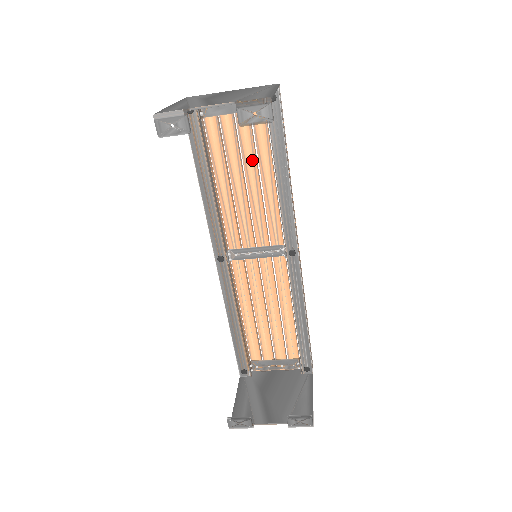
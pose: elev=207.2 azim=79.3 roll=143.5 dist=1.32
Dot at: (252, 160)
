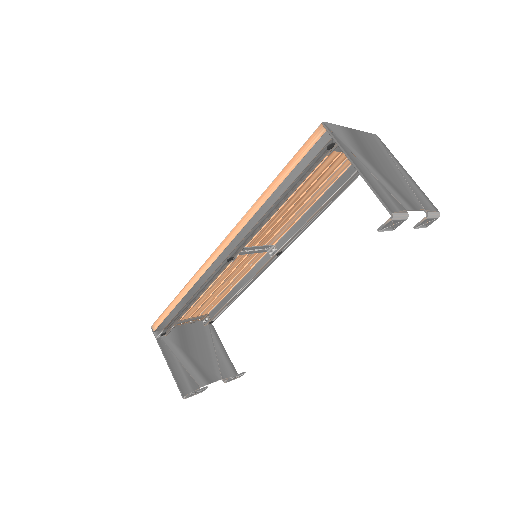
Dot at: (316, 187)
